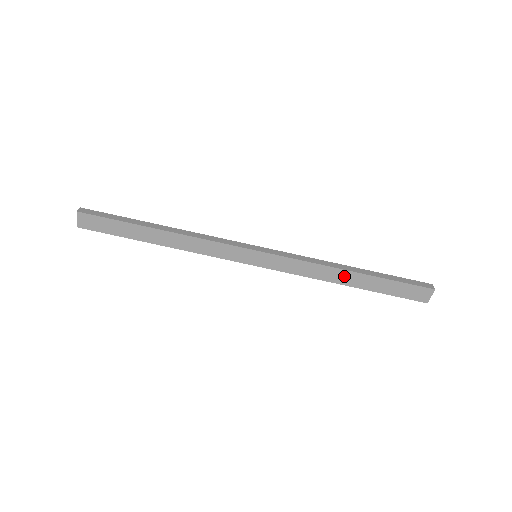
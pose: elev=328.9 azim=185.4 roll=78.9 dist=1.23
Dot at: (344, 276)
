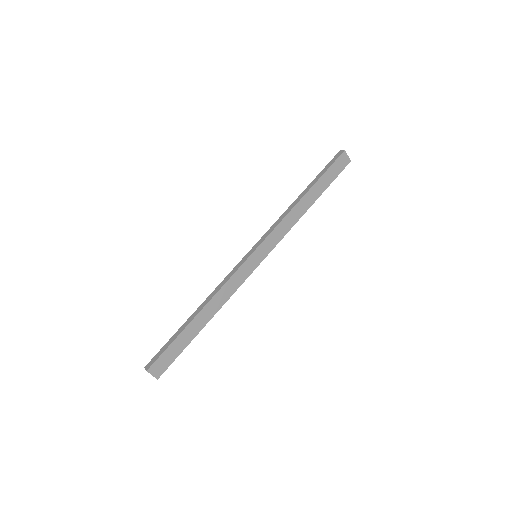
Dot at: (304, 203)
